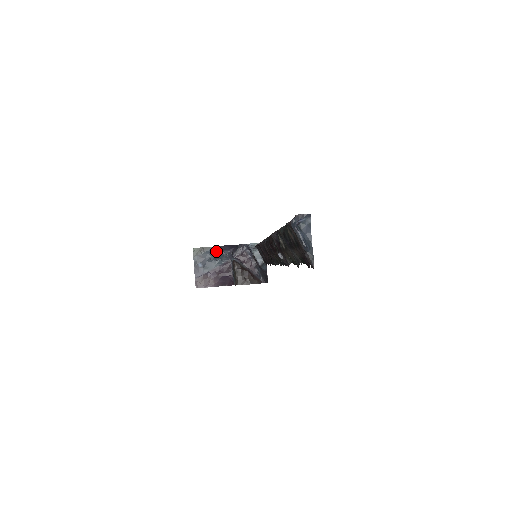
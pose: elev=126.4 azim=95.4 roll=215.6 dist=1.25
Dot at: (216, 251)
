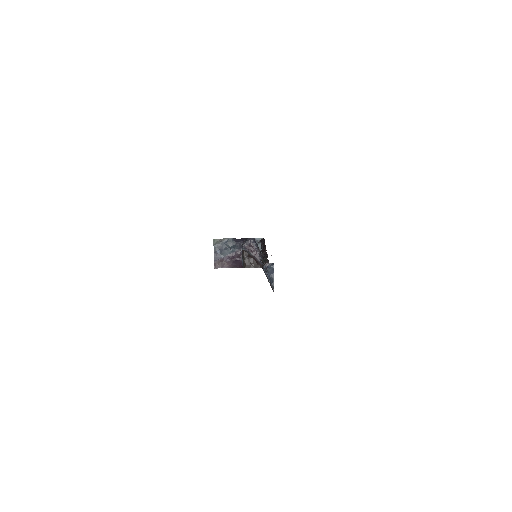
Dot at: (230, 242)
